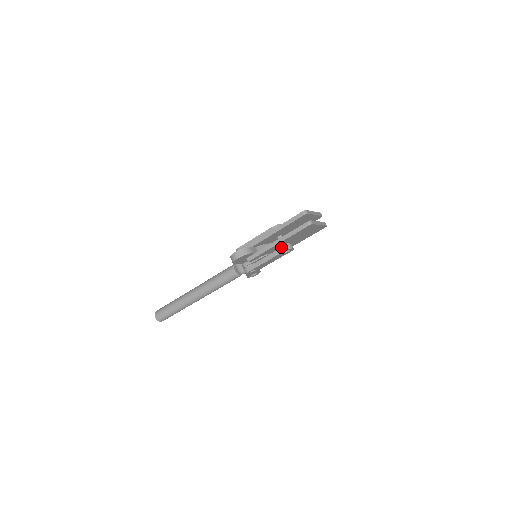
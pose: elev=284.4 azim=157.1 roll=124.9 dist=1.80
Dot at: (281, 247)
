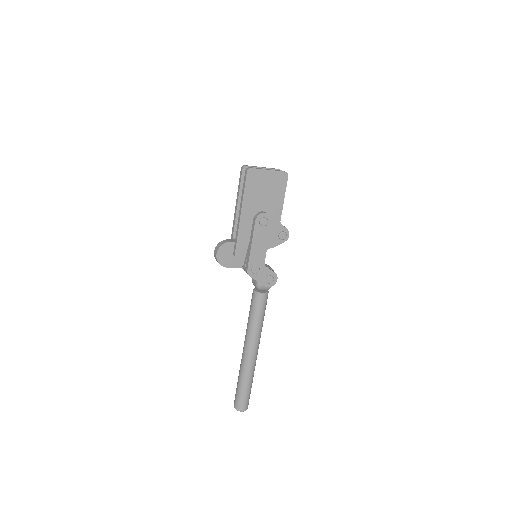
Dot at: (253, 219)
